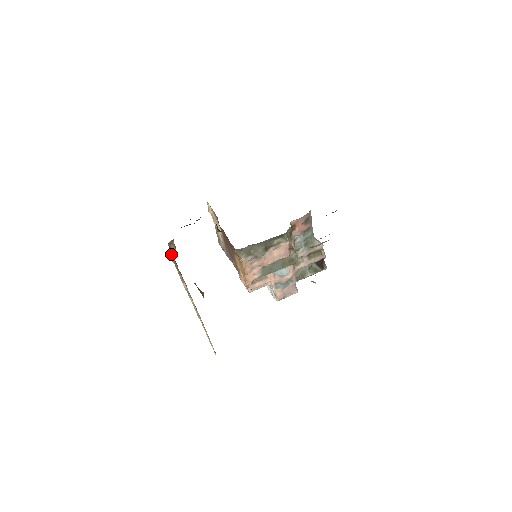
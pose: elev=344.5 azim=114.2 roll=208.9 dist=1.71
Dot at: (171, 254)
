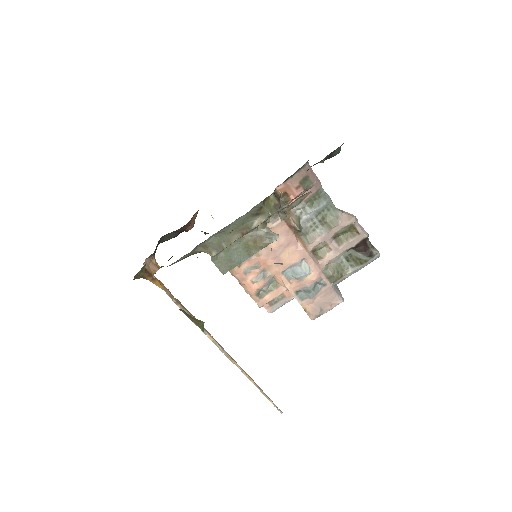
Dot at: (151, 277)
